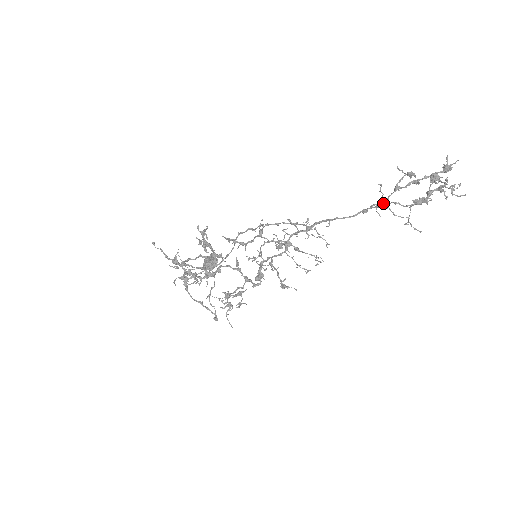
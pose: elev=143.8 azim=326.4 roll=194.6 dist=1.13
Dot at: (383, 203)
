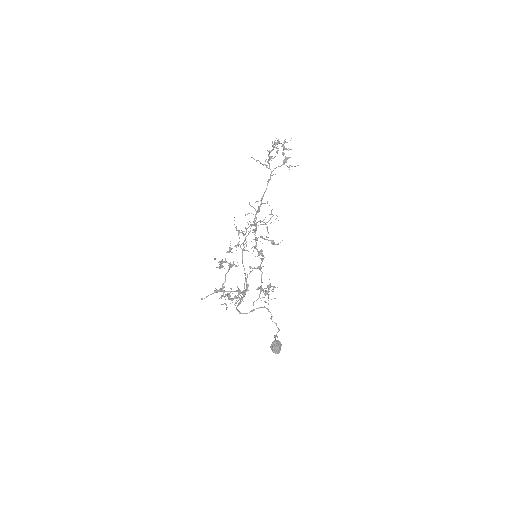
Dot at: occluded
